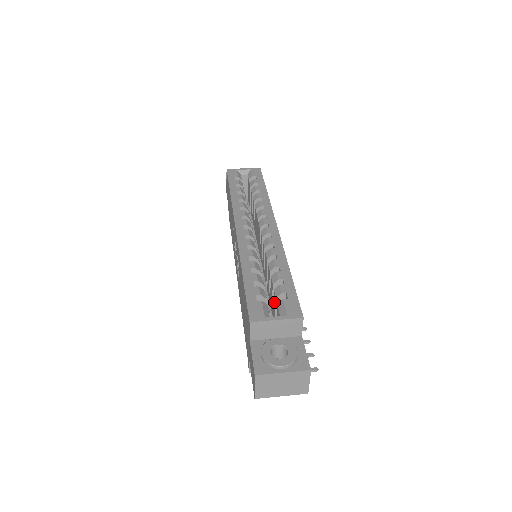
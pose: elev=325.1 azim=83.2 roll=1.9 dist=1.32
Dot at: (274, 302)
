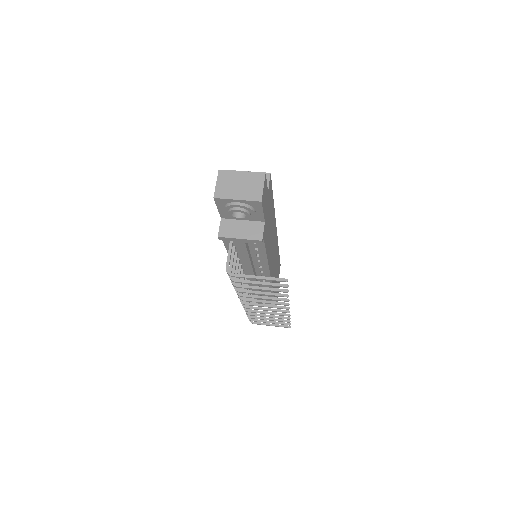
Dot at: occluded
